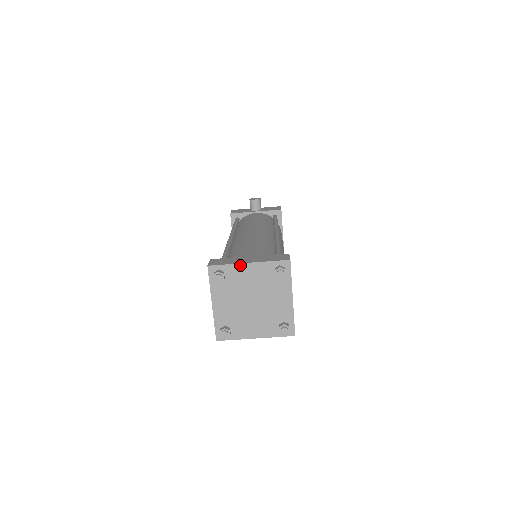
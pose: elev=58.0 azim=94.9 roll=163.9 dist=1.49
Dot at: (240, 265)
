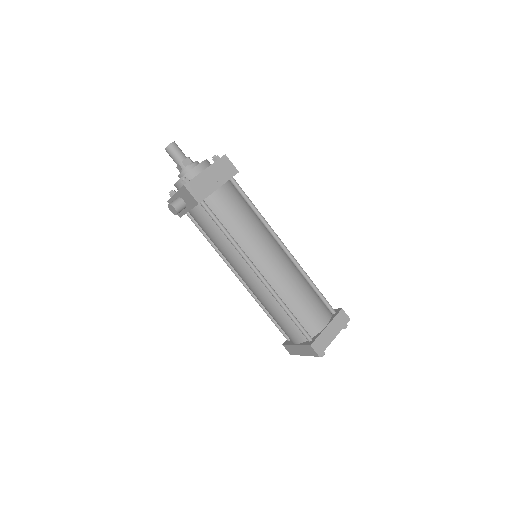
Dot at: (302, 355)
